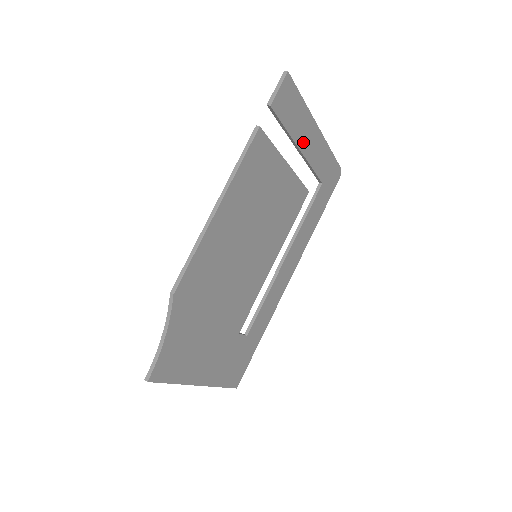
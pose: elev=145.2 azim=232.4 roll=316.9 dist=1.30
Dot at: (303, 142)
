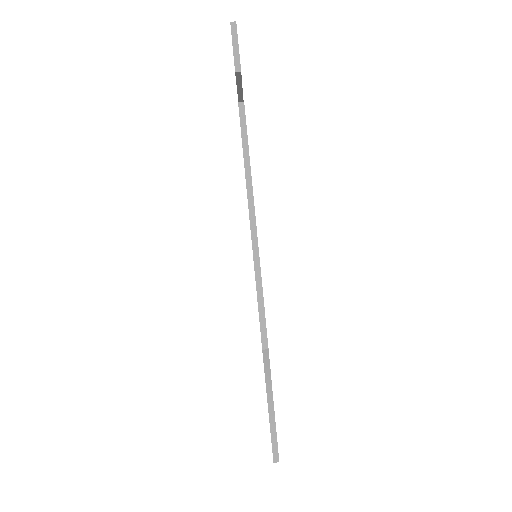
Dot at: occluded
